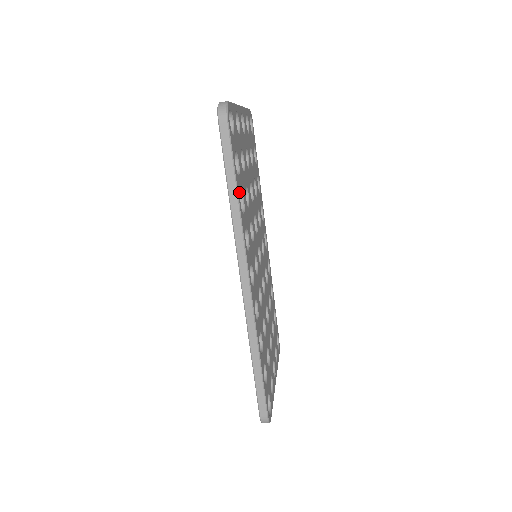
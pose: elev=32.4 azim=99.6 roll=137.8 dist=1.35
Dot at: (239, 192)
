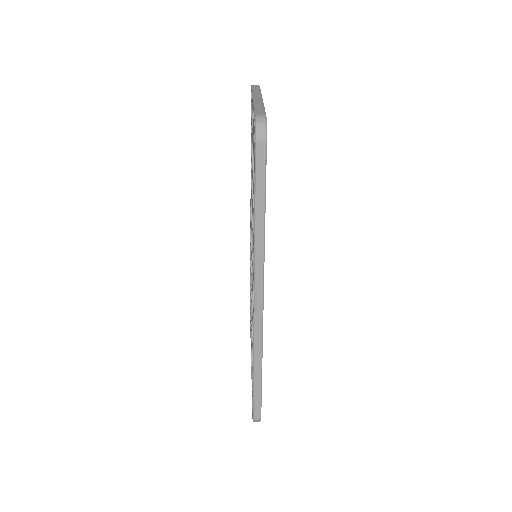
Dot at: occluded
